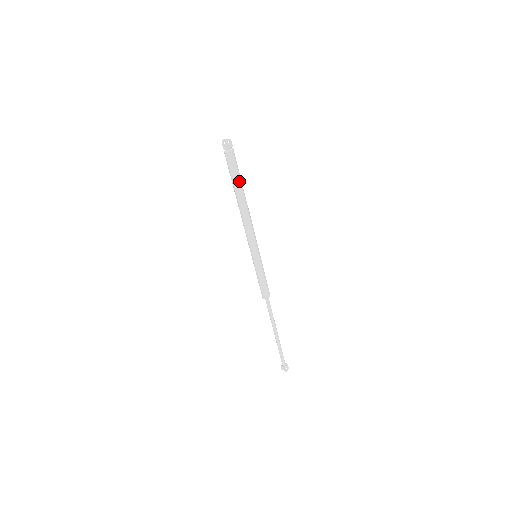
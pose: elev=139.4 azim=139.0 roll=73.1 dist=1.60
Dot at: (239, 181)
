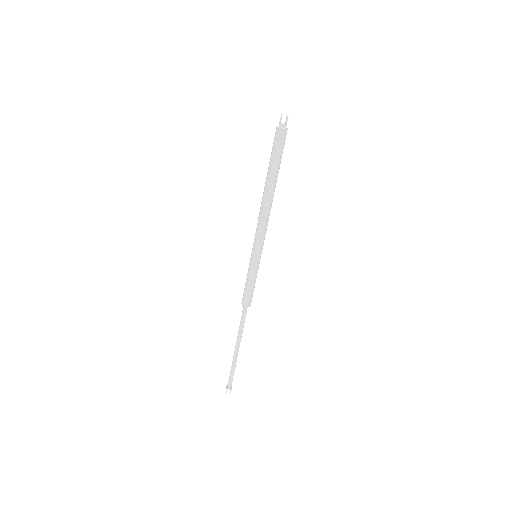
Dot at: occluded
